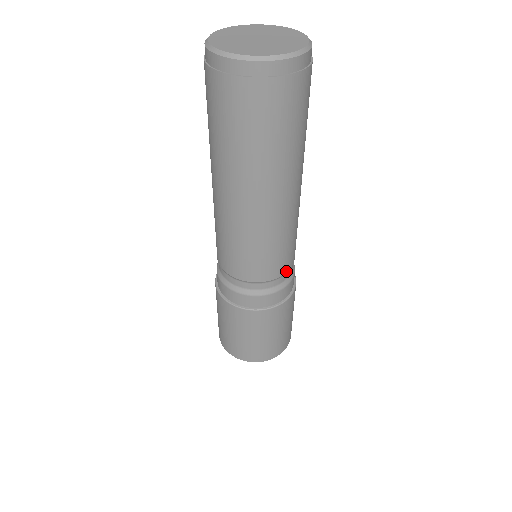
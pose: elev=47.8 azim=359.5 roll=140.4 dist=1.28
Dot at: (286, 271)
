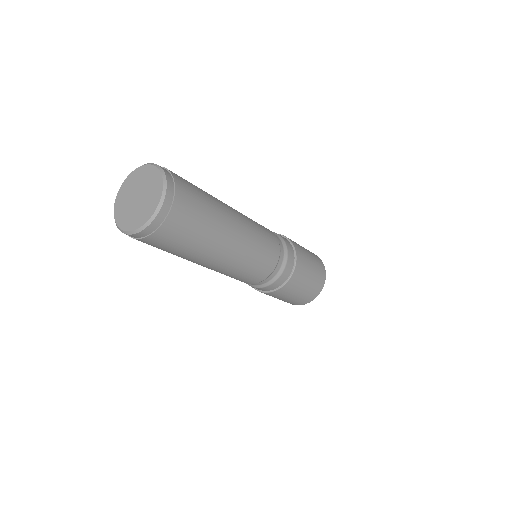
Dot at: (277, 262)
